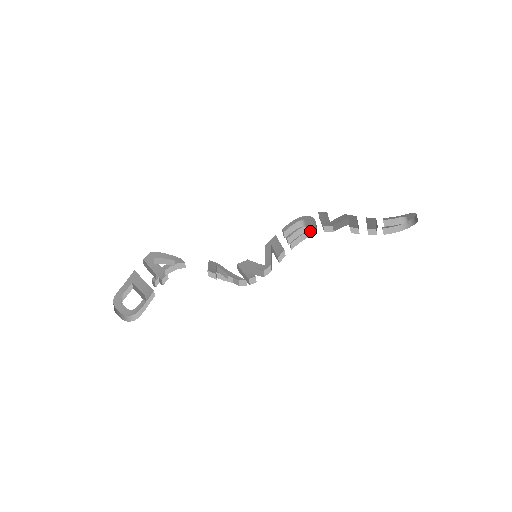
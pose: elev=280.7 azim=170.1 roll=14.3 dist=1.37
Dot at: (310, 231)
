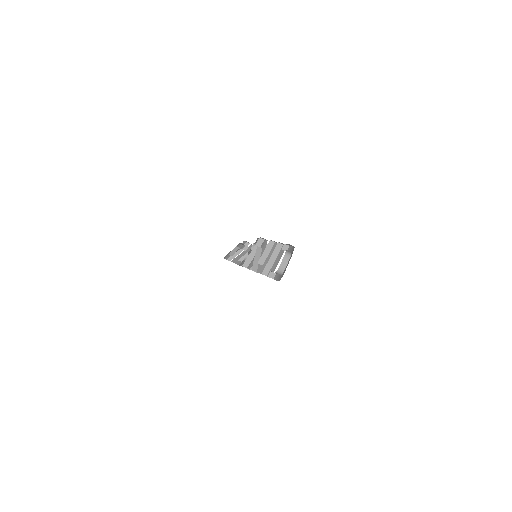
Dot at: occluded
